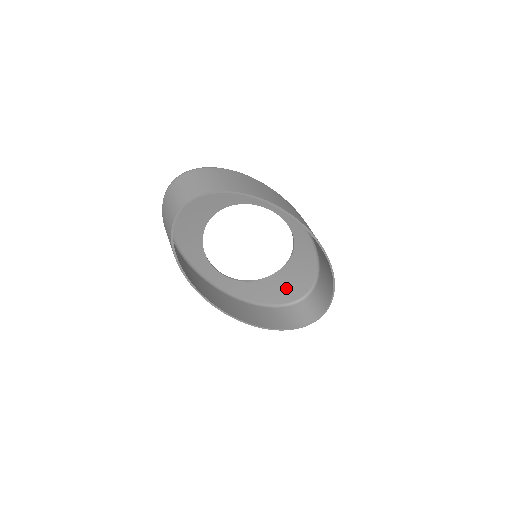
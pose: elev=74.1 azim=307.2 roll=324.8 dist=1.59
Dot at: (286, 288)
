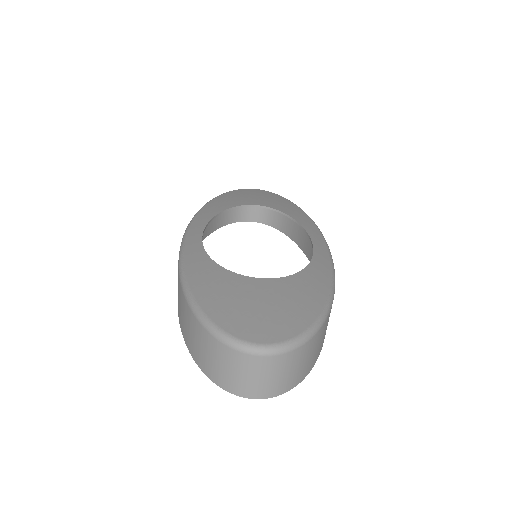
Dot at: occluded
